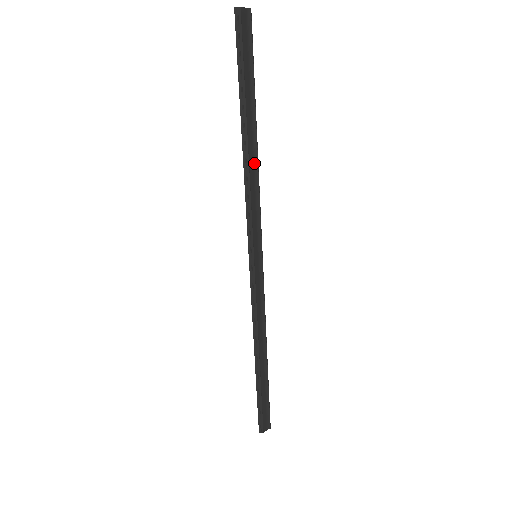
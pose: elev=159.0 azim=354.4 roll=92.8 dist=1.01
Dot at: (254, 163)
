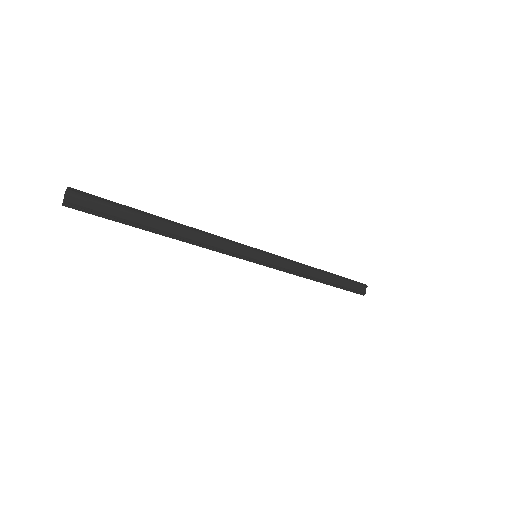
Dot at: (191, 233)
